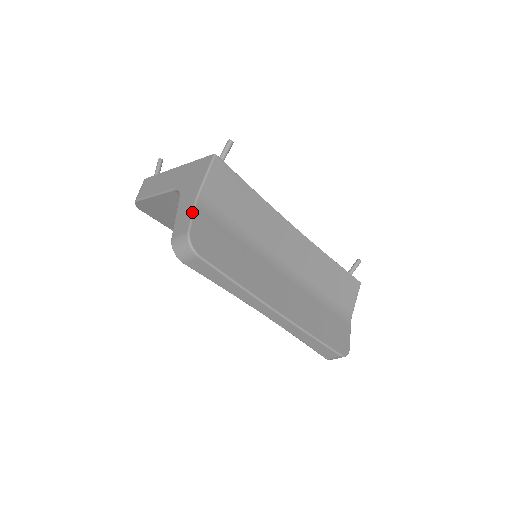
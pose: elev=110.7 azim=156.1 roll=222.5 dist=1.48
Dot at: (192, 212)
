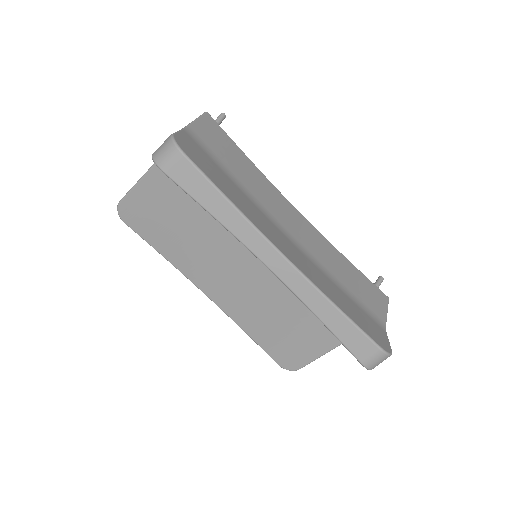
Dot at: occluded
